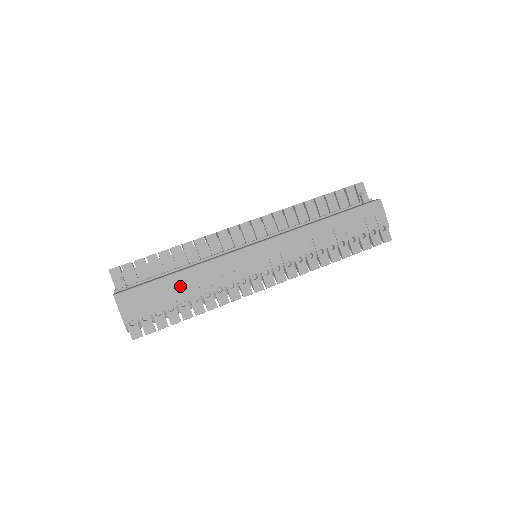
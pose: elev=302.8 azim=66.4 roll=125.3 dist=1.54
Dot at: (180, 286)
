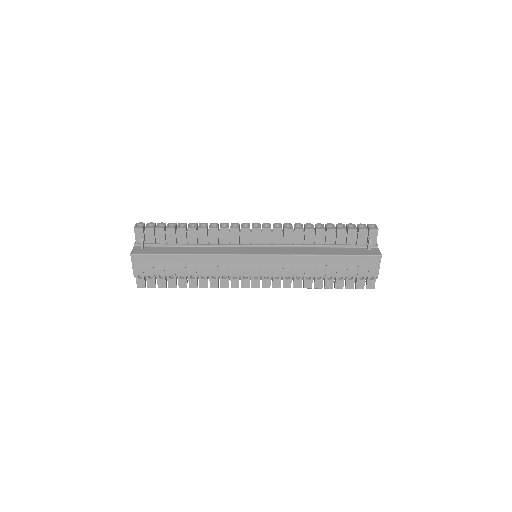
Dot at: (183, 265)
